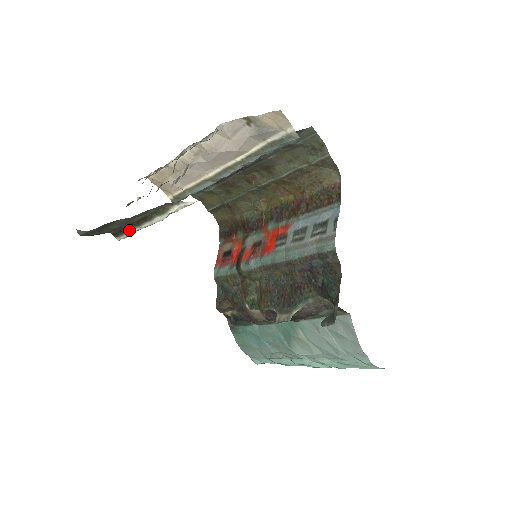
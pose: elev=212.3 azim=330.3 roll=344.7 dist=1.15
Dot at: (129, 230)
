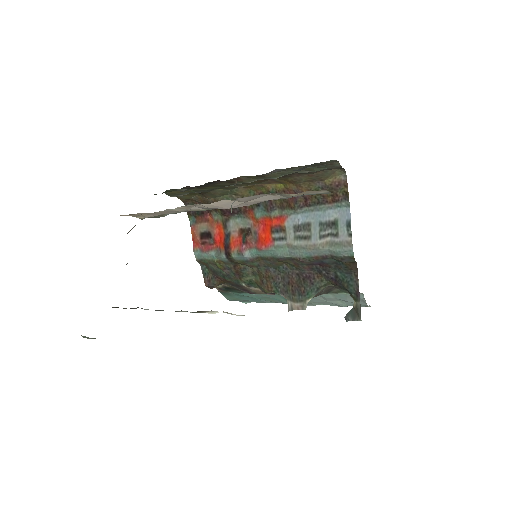
Dot at: occluded
